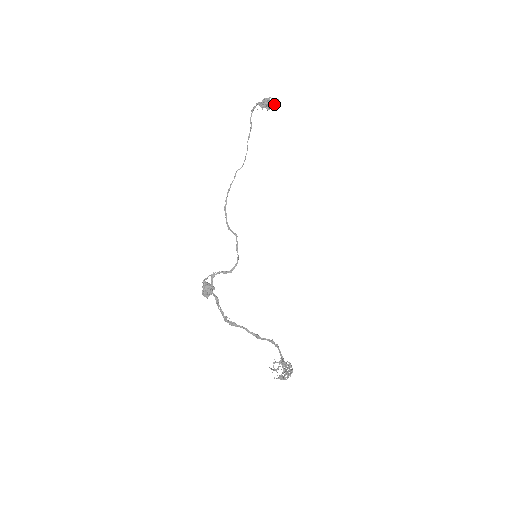
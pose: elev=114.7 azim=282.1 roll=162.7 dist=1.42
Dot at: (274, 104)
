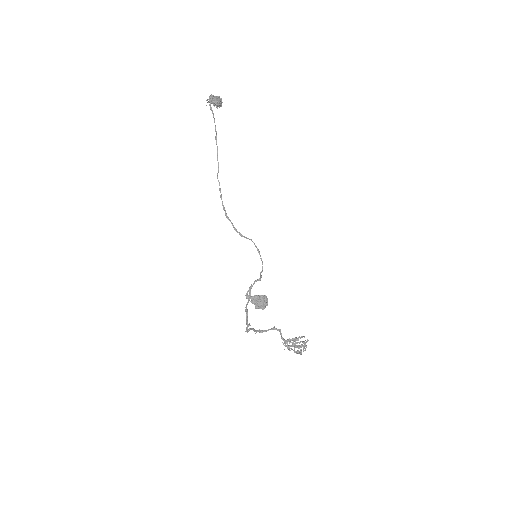
Dot at: occluded
